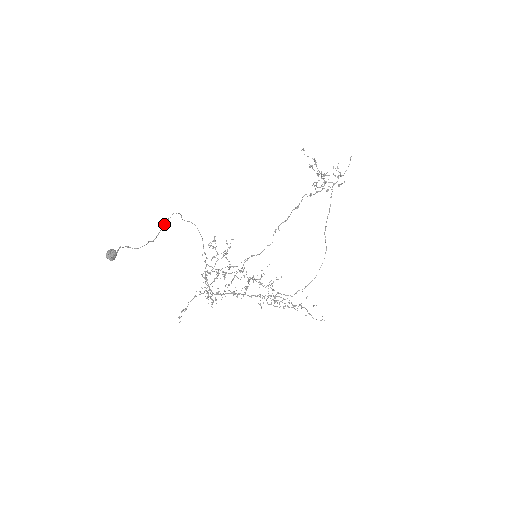
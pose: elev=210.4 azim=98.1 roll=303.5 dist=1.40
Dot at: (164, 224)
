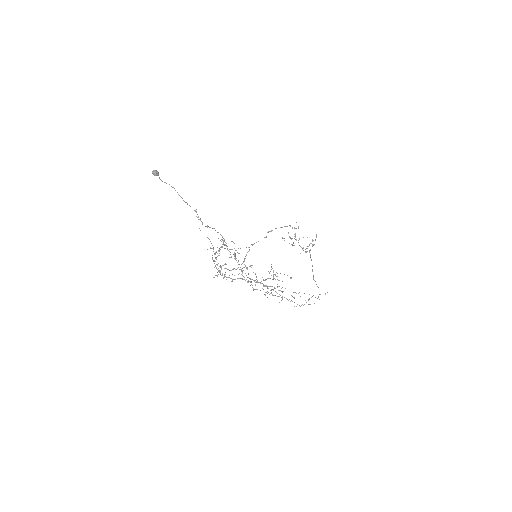
Dot at: occluded
